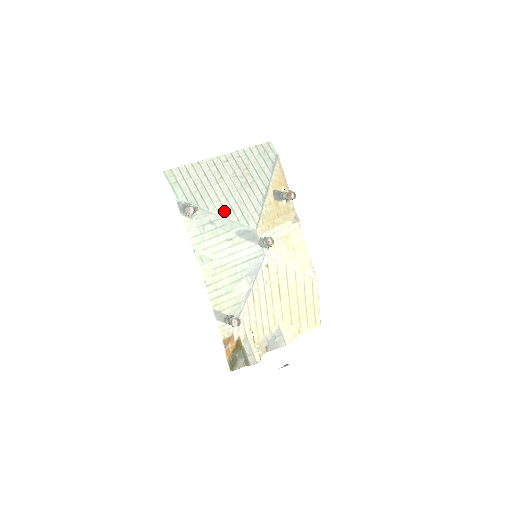
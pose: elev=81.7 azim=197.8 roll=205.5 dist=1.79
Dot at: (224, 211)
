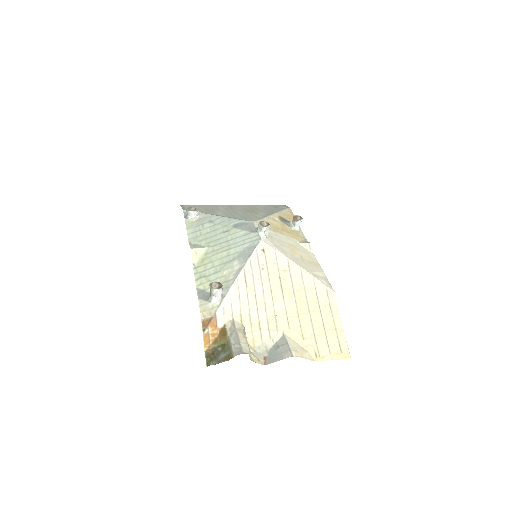
Dot at: (225, 215)
